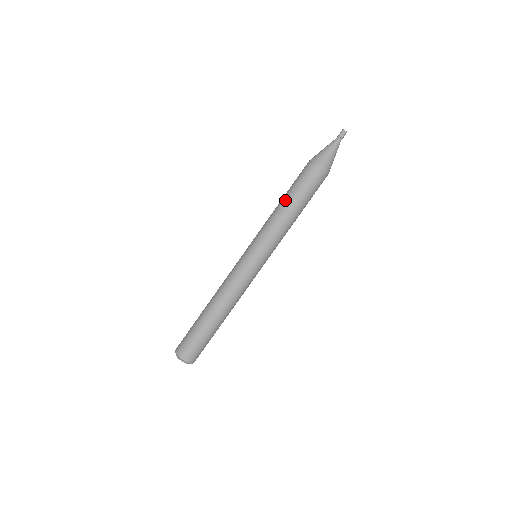
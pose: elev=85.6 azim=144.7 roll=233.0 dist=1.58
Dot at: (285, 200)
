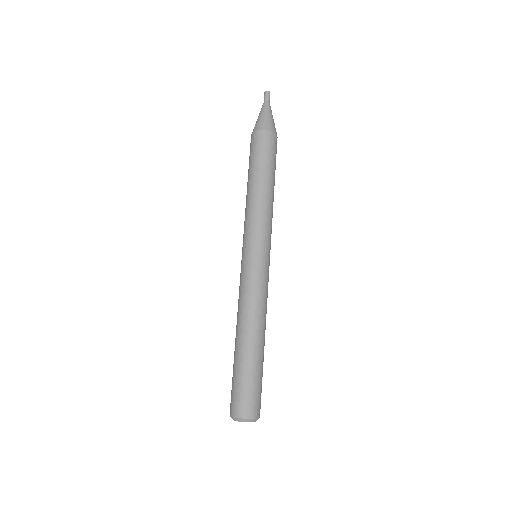
Dot at: (260, 180)
